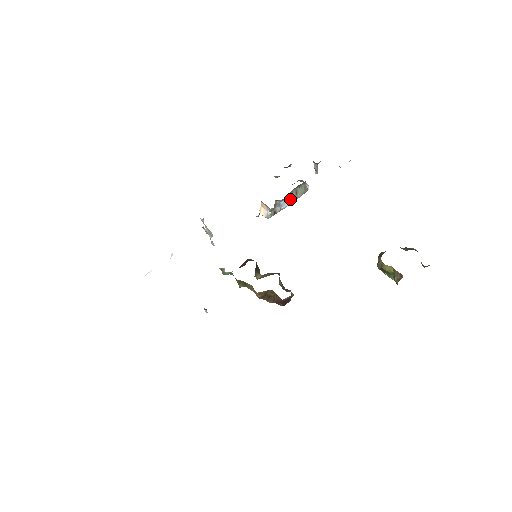
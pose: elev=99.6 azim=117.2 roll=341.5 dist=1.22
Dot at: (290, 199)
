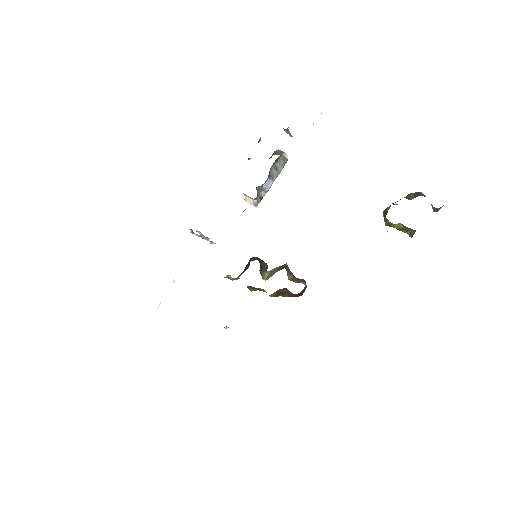
Dot at: (272, 178)
